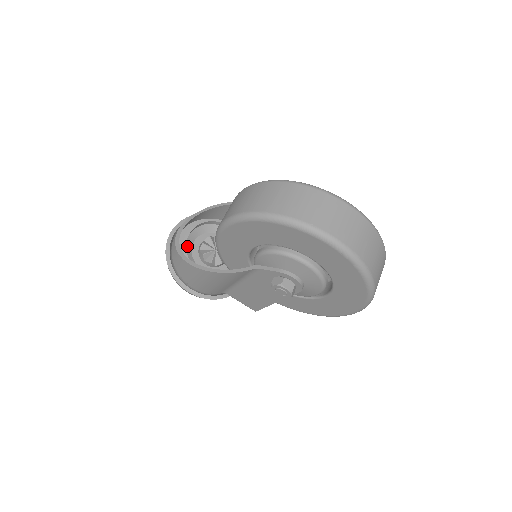
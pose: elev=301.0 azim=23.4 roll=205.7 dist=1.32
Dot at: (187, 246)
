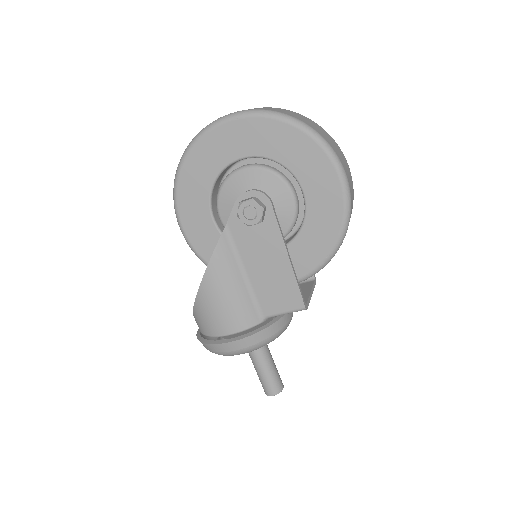
Dot at: occluded
